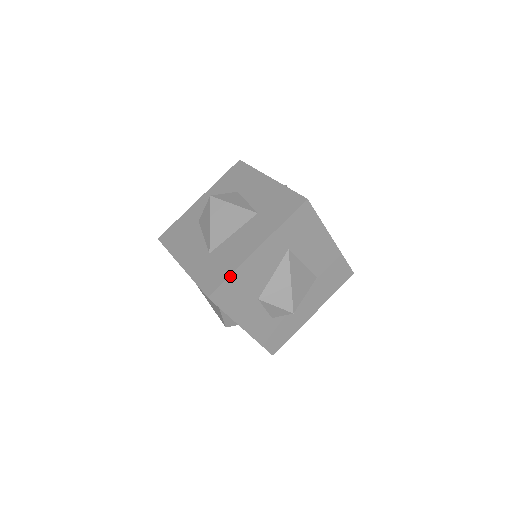
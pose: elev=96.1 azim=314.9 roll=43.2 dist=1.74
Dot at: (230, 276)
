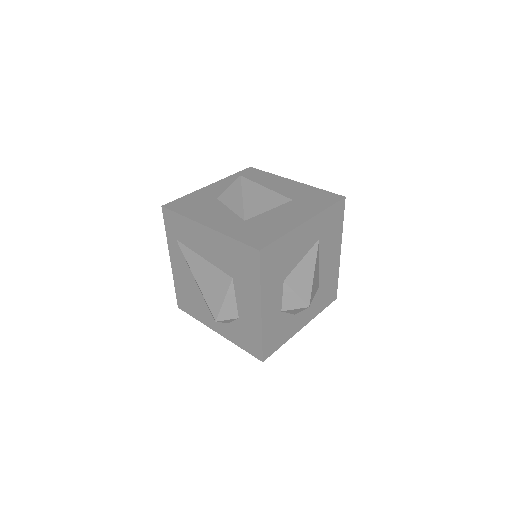
Dot at: (281, 238)
